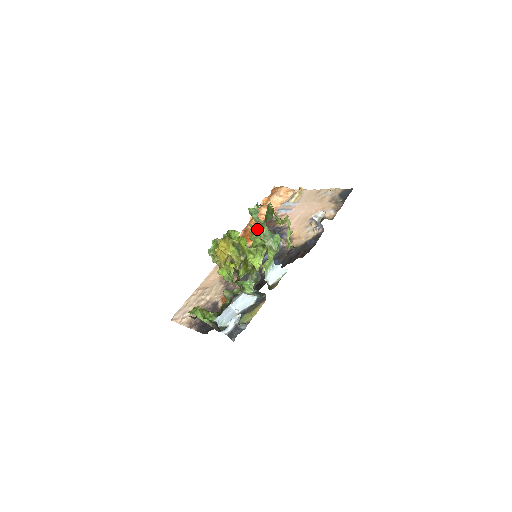
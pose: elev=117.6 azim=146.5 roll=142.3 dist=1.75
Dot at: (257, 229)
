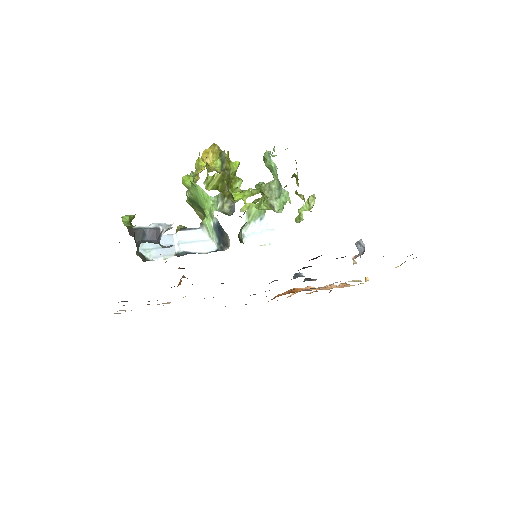
Dot at: occluded
